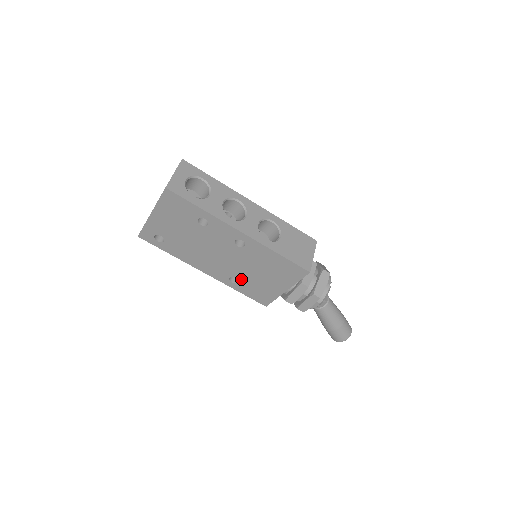
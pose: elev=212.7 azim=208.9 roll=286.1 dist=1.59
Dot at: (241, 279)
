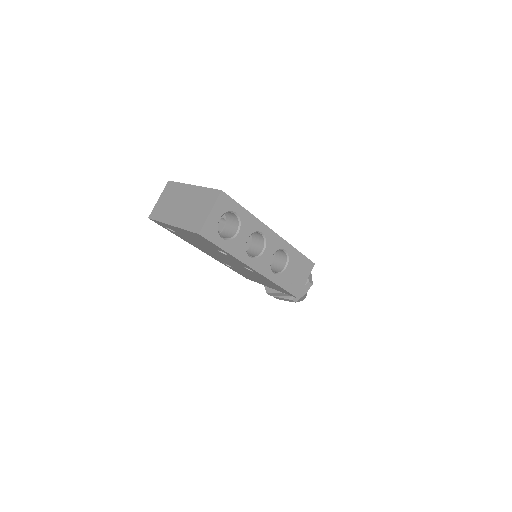
Dot at: (235, 268)
